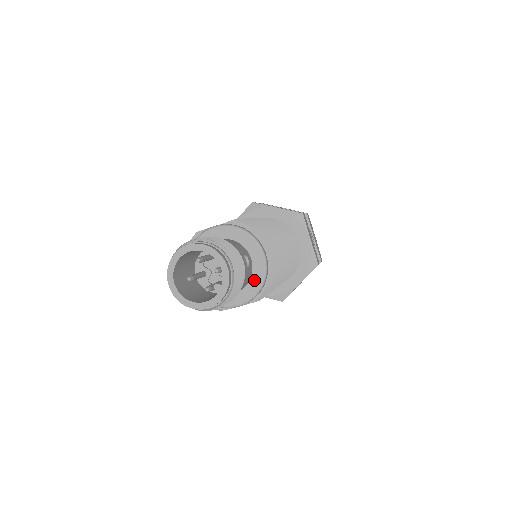
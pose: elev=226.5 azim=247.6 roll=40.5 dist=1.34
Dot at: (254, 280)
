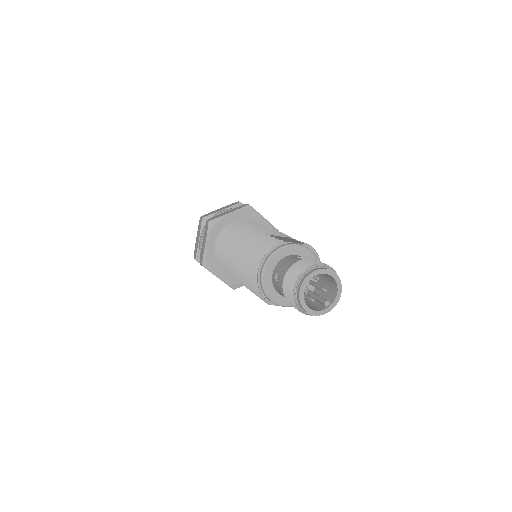
Dot at: occluded
